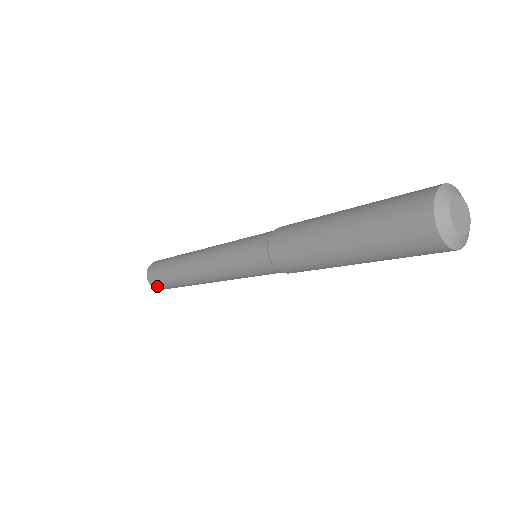
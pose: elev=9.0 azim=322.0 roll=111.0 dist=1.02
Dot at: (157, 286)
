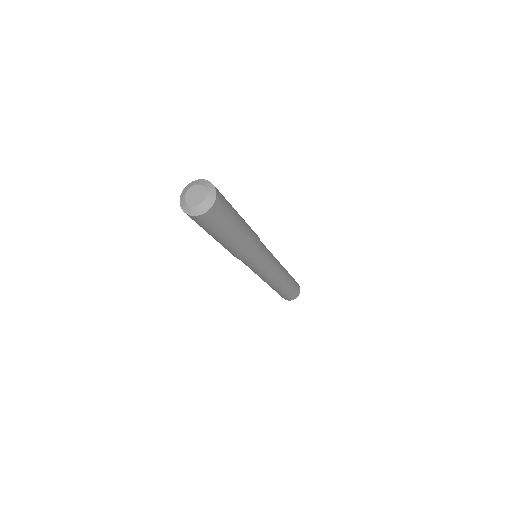
Dot at: (287, 299)
